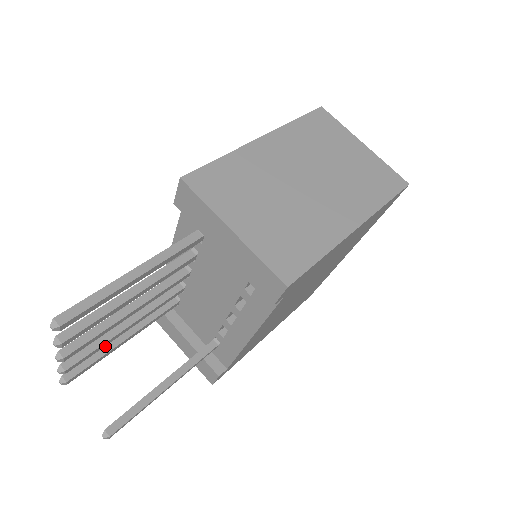
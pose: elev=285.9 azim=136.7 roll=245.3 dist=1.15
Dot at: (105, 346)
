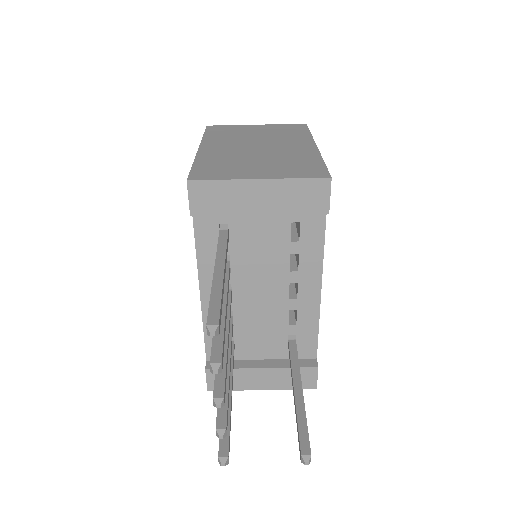
Dot at: occluded
